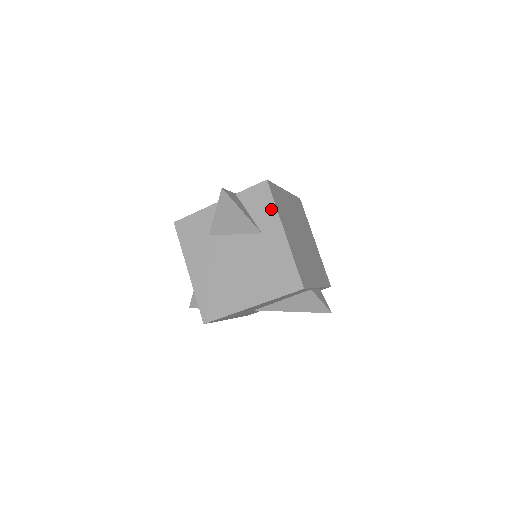
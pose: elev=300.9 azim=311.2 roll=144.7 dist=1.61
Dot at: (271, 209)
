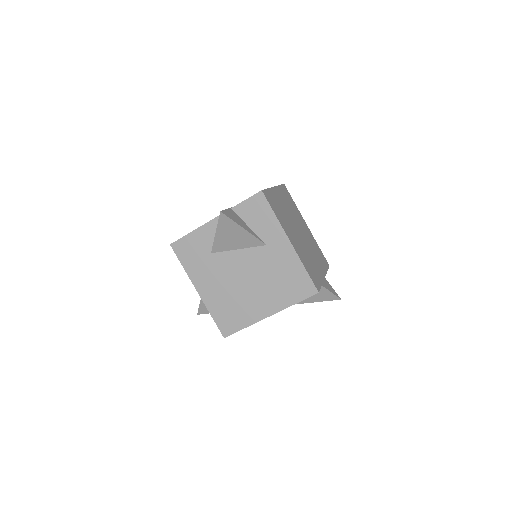
Dot at: (272, 220)
